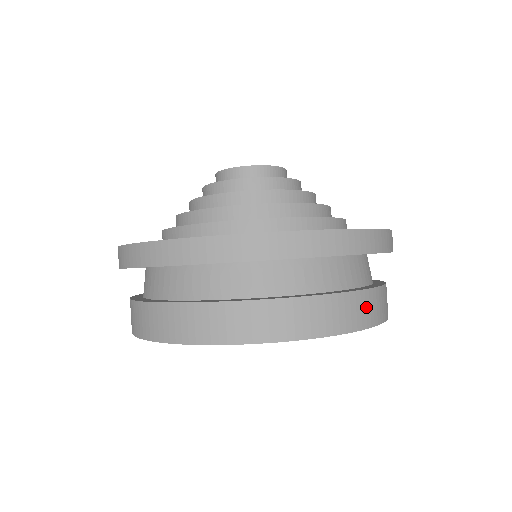
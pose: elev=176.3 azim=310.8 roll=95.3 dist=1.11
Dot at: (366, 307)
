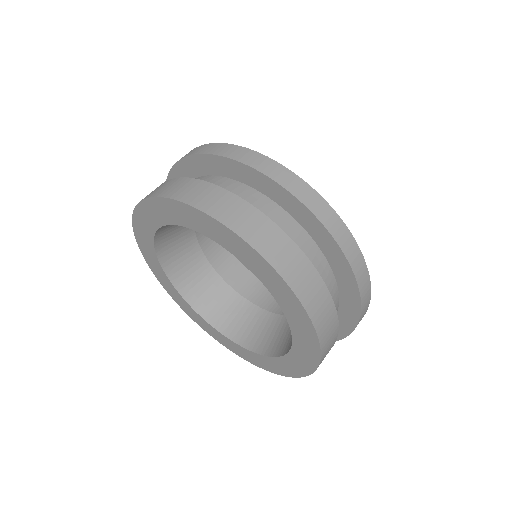
Dot at: occluded
